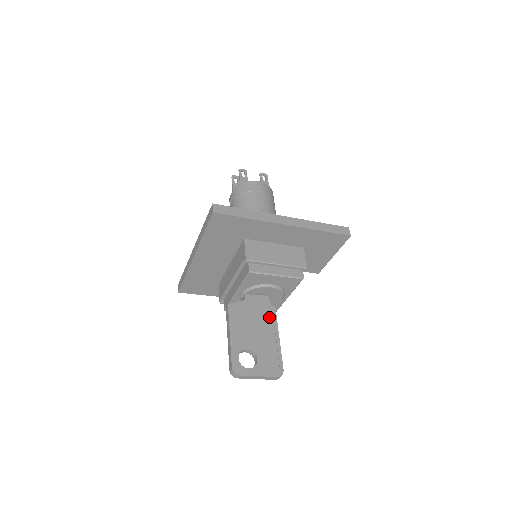
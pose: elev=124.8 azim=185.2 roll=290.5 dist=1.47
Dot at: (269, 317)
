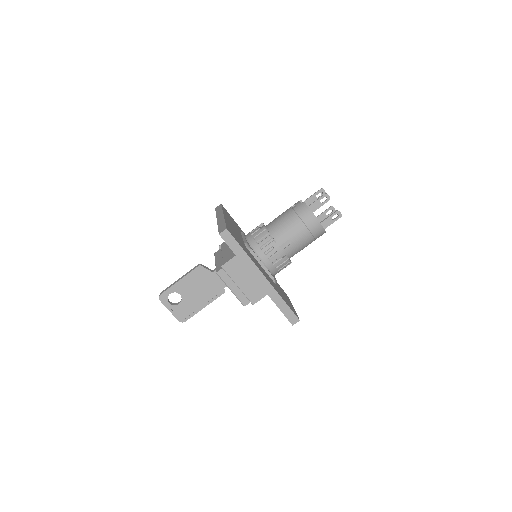
Dot at: (214, 293)
